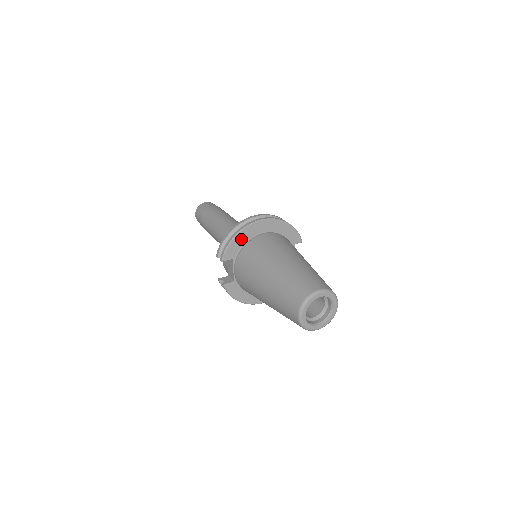
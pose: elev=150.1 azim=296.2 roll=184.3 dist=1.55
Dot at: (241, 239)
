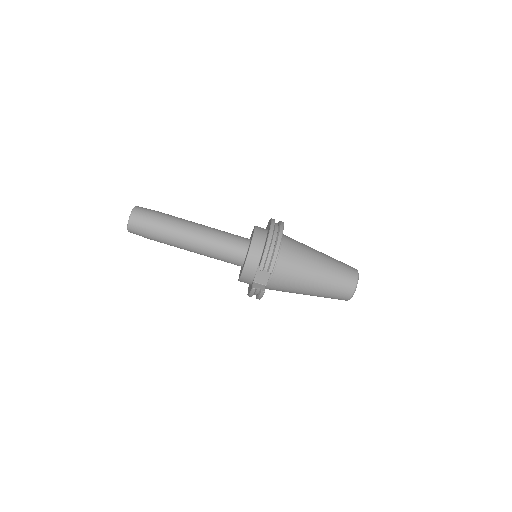
Dot at: occluded
